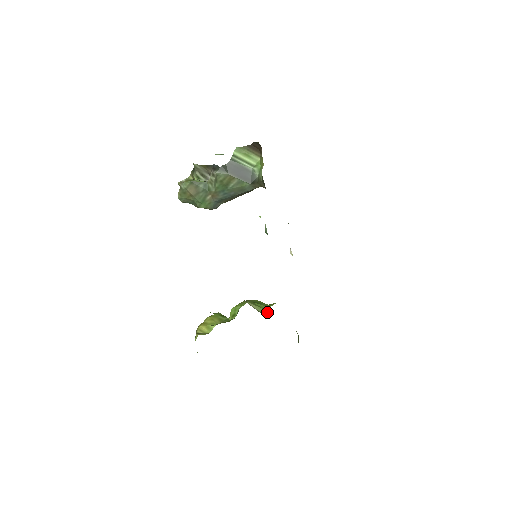
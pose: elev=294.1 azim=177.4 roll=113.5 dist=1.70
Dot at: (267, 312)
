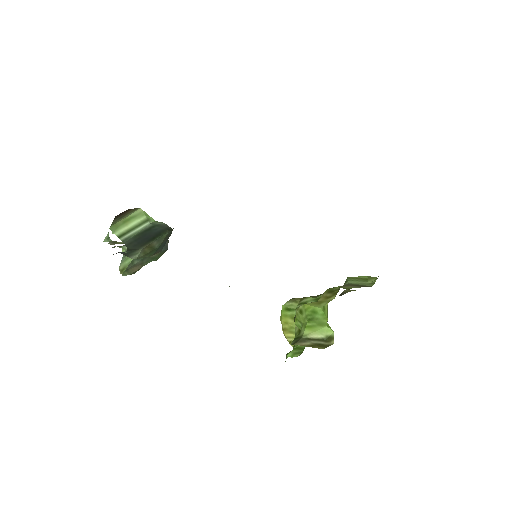
Dot at: (330, 330)
